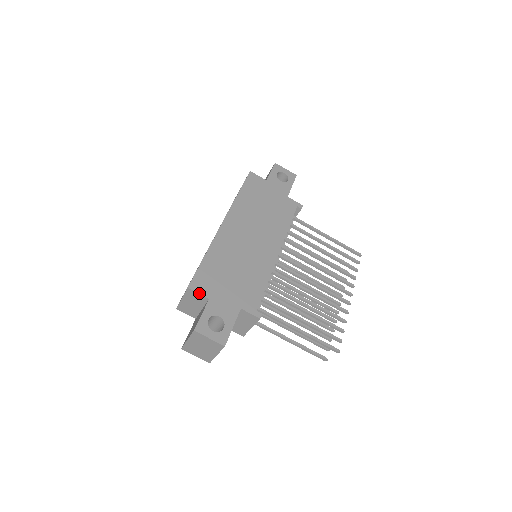
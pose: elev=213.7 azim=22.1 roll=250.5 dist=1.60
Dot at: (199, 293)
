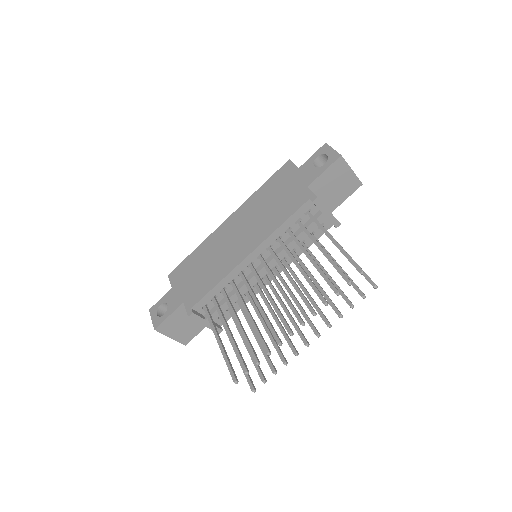
Dot at: (170, 281)
